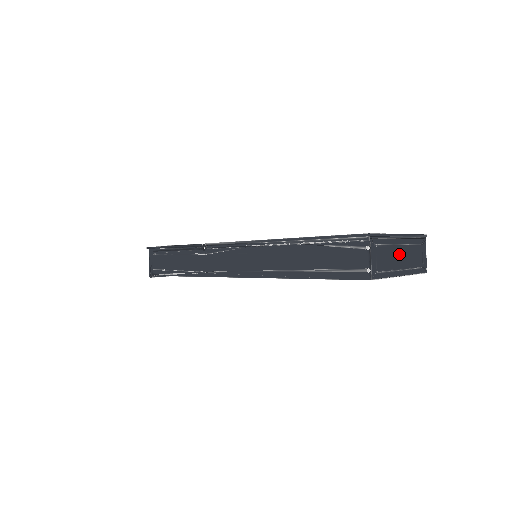
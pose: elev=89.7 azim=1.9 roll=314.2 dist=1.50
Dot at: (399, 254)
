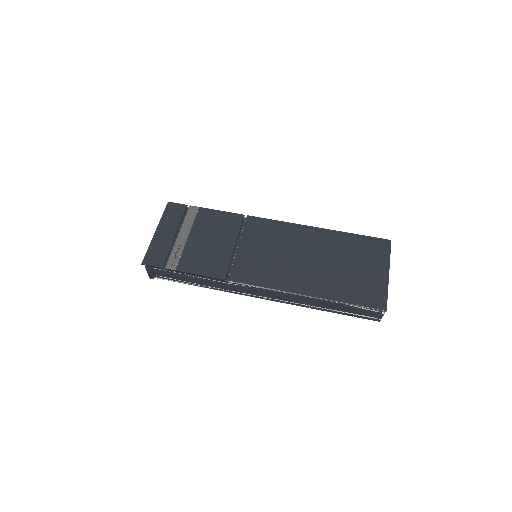
Dot at: occluded
